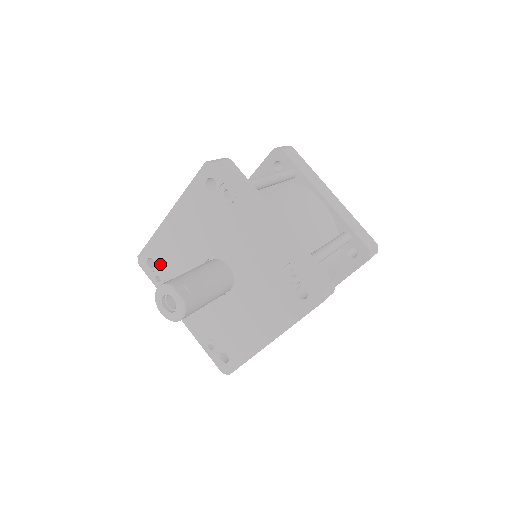
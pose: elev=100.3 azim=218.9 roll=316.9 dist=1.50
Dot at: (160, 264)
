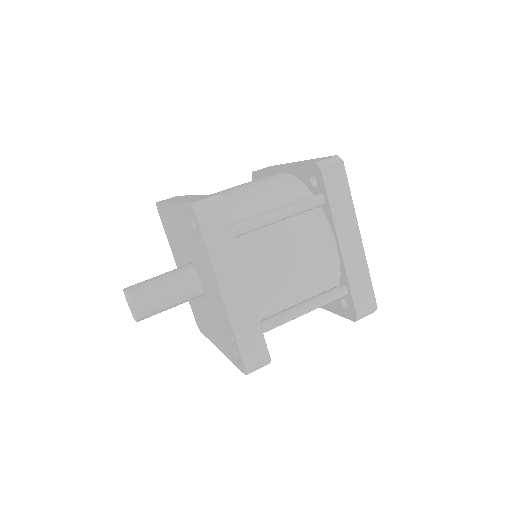
Dot at: (167, 226)
